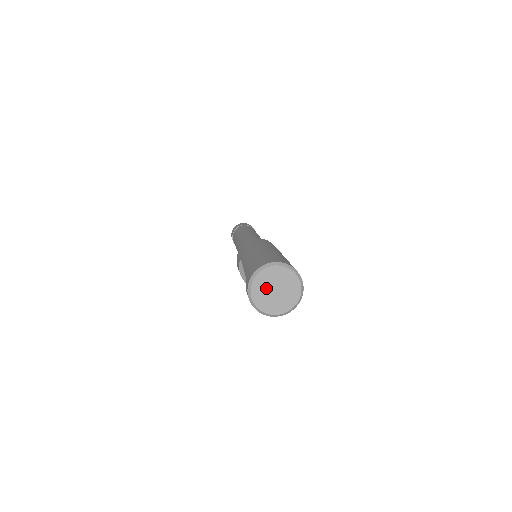
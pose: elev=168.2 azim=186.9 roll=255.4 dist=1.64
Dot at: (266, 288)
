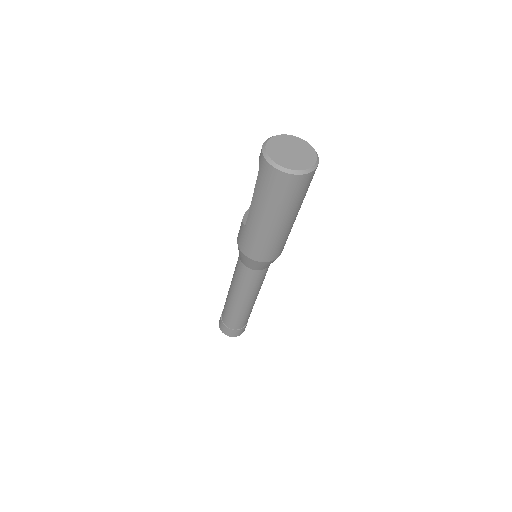
Dot at: (283, 146)
